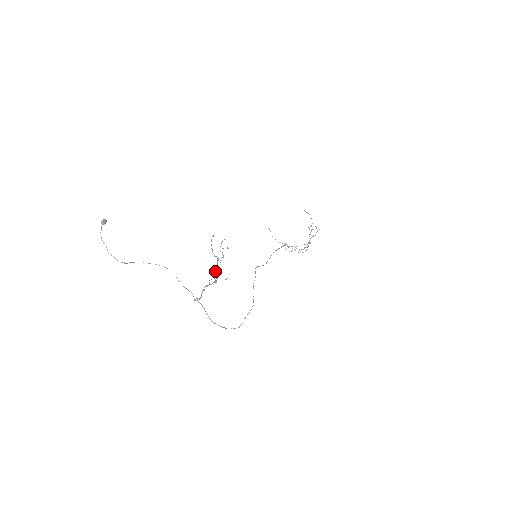
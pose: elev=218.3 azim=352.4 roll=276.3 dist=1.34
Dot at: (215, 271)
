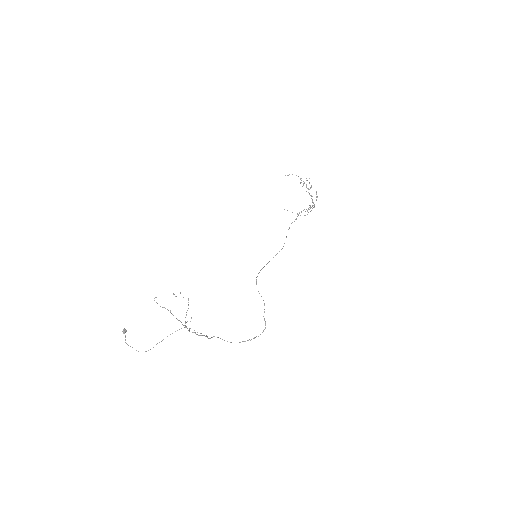
Dot at: occluded
